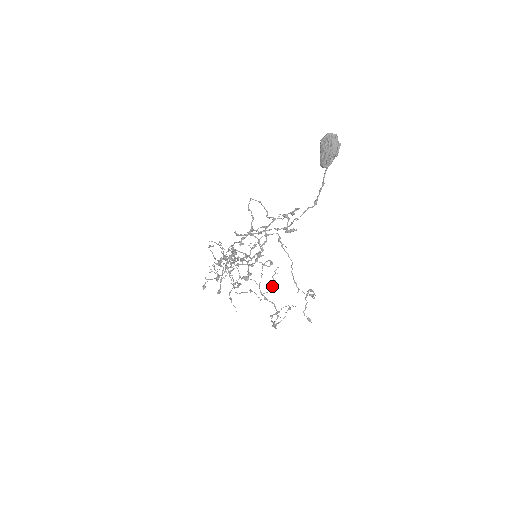
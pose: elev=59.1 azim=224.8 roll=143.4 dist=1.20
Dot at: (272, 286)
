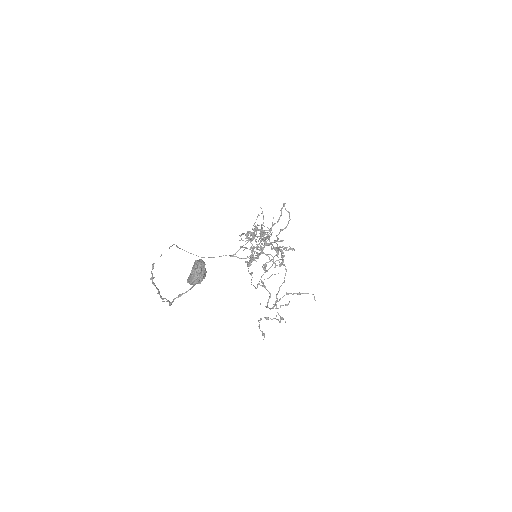
Dot at: (257, 287)
